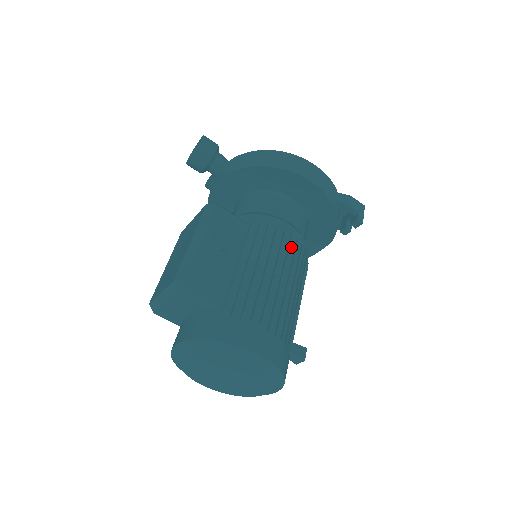
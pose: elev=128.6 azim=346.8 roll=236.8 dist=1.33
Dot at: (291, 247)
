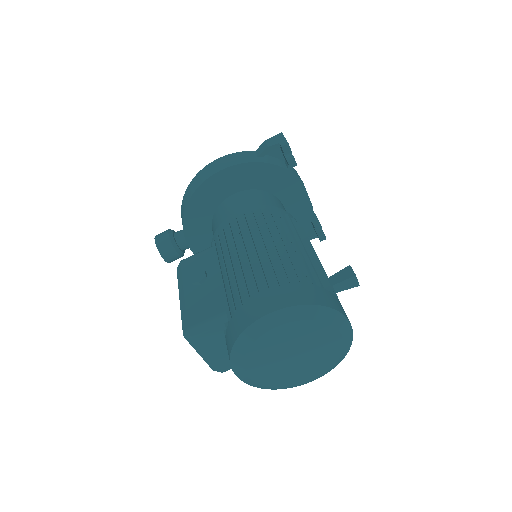
Dot at: (250, 221)
